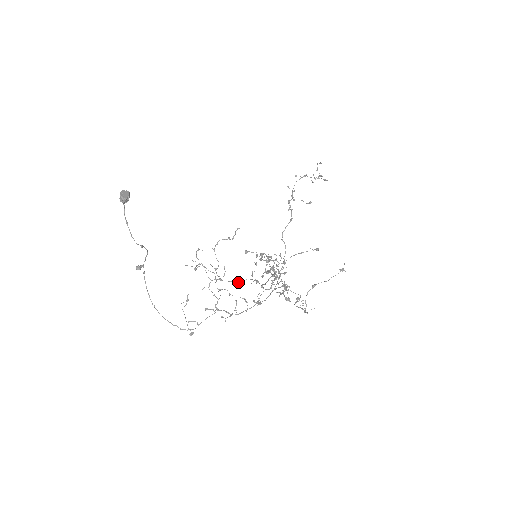
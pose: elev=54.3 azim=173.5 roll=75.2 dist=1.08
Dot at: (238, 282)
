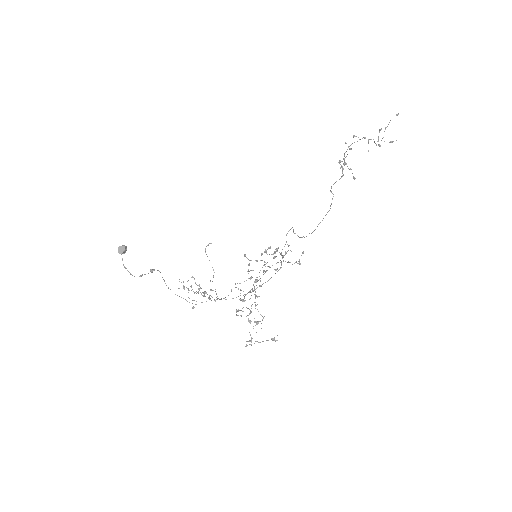
Dot at: (215, 300)
